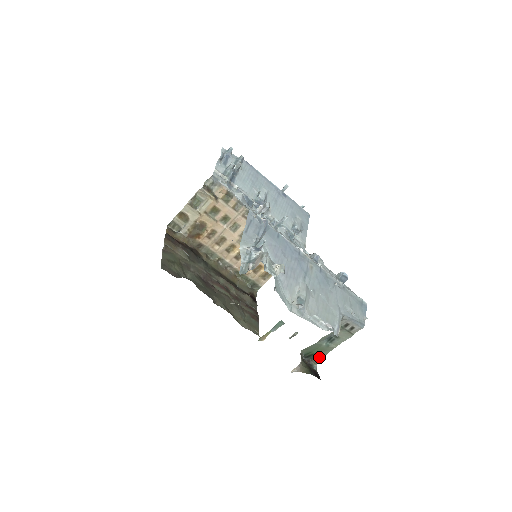
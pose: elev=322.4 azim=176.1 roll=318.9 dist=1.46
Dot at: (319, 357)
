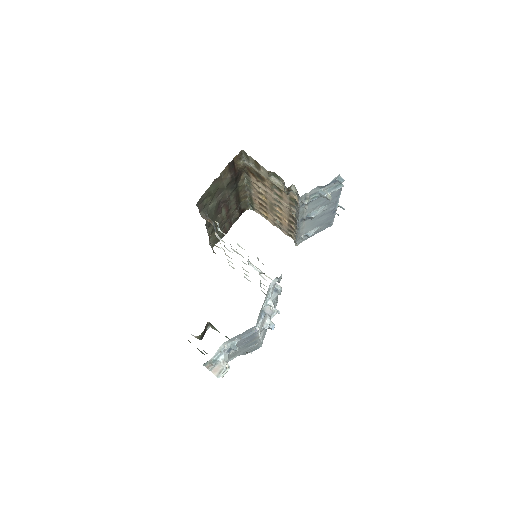
Dot at: (215, 329)
